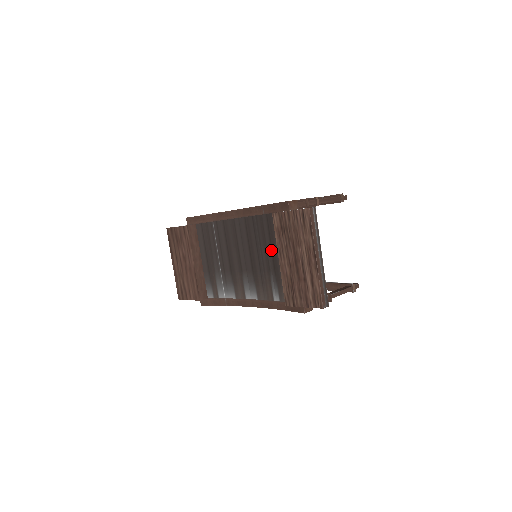
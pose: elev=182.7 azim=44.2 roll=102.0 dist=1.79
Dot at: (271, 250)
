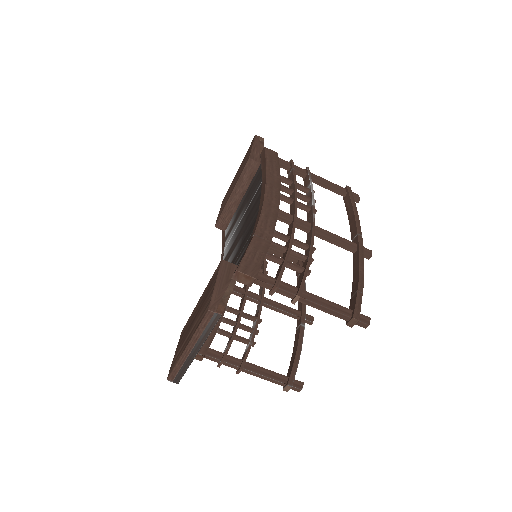
Dot at: occluded
